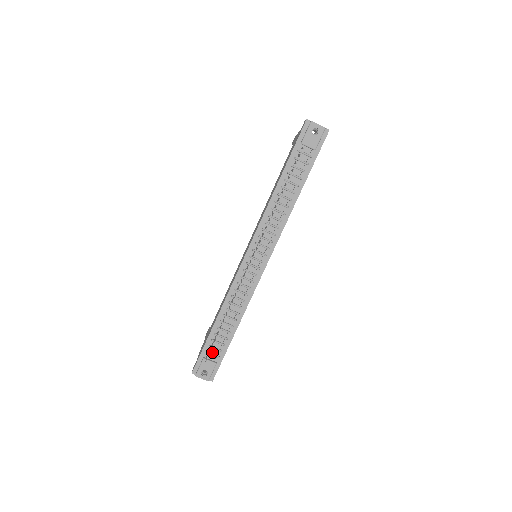
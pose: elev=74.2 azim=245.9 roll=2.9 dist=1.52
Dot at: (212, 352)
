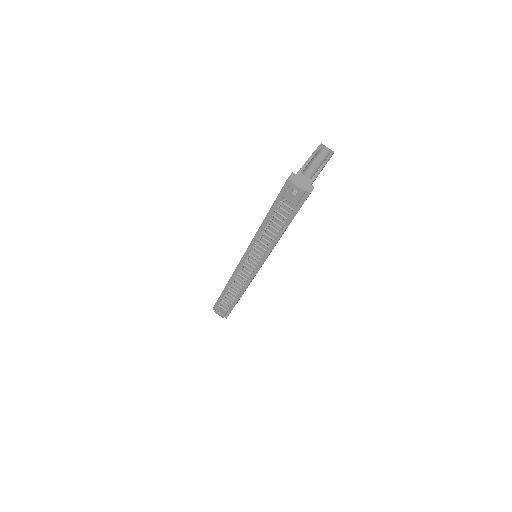
Dot at: (224, 304)
